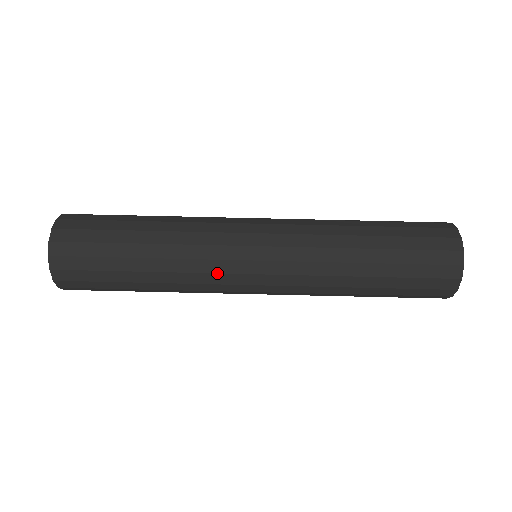
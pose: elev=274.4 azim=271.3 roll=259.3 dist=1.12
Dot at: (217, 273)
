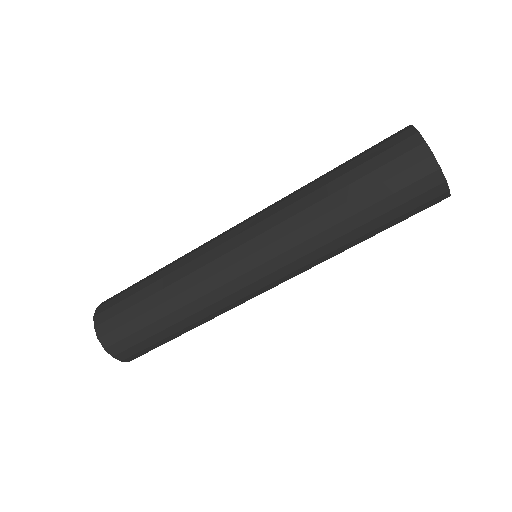
Dot at: (221, 286)
